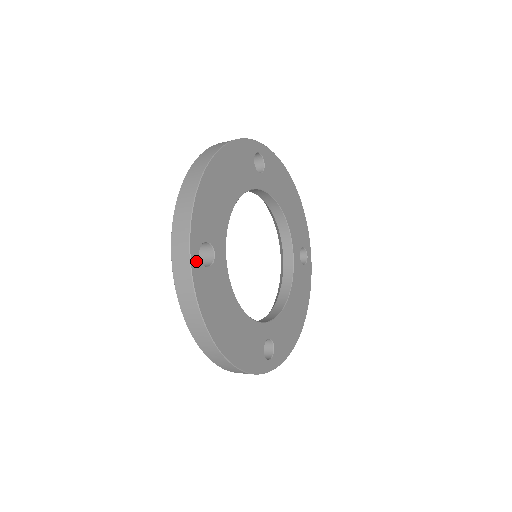
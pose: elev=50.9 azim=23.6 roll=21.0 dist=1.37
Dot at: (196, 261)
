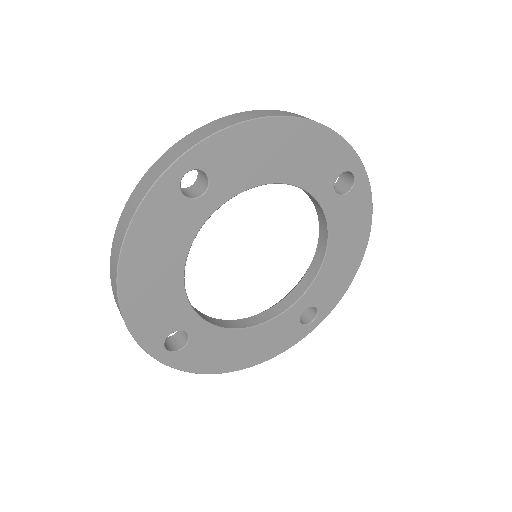
Dot at: (175, 175)
